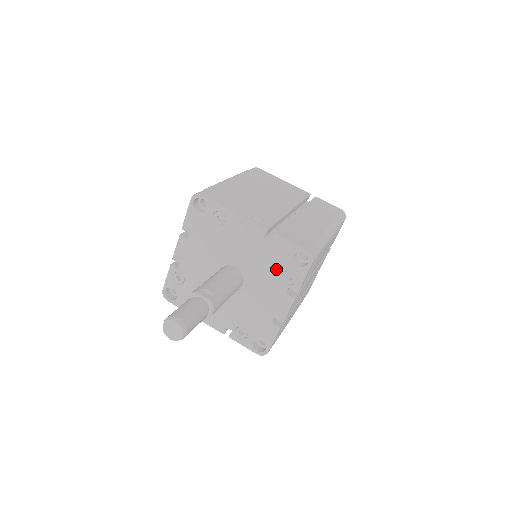
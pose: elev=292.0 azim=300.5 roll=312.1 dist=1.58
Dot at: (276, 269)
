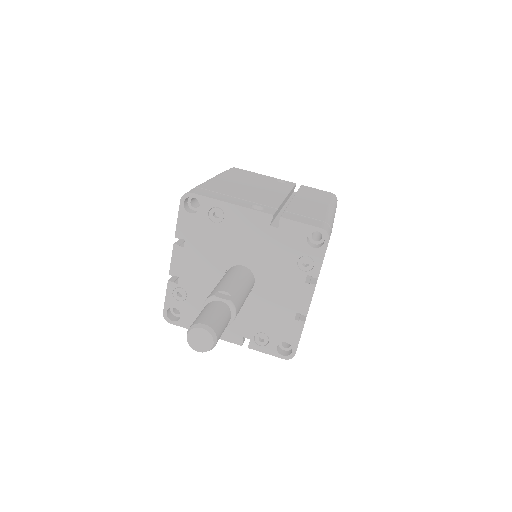
Dot at: (289, 257)
